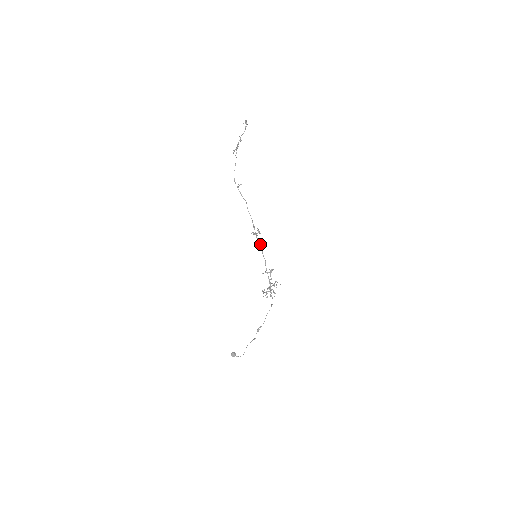
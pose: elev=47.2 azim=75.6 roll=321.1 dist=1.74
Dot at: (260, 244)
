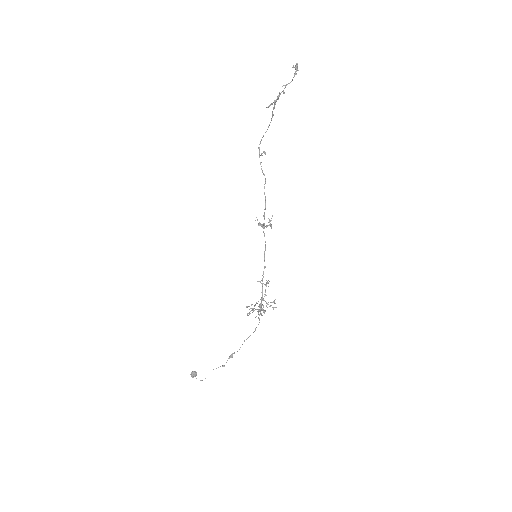
Dot at: (265, 241)
